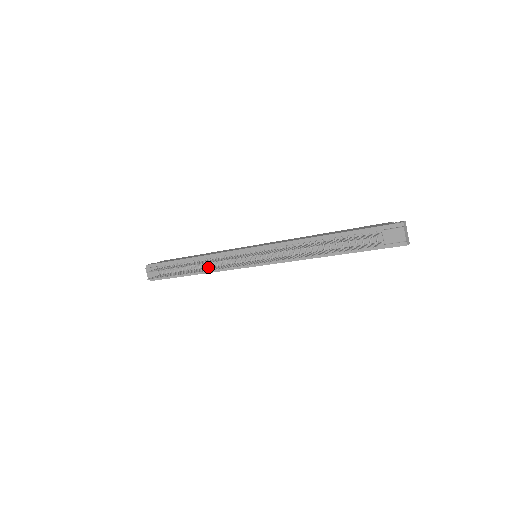
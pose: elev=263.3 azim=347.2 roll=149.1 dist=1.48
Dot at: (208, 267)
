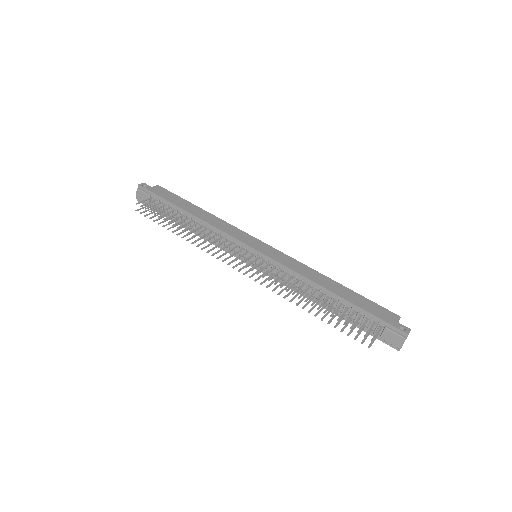
Dot at: (203, 234)
